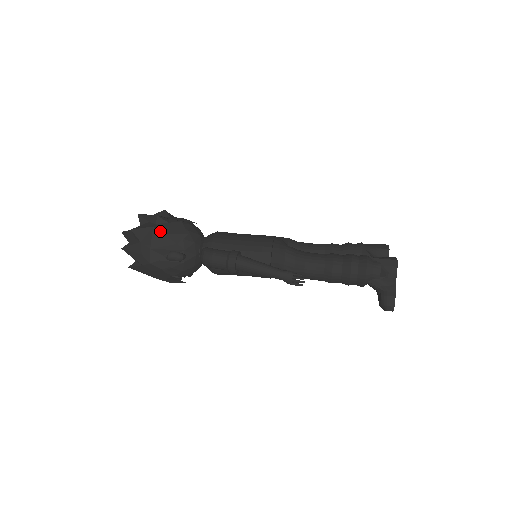
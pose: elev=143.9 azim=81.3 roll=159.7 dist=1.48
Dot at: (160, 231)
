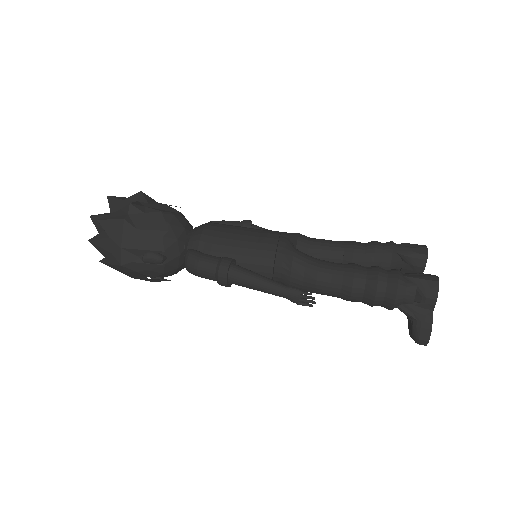
Dot at: (133, 225)
